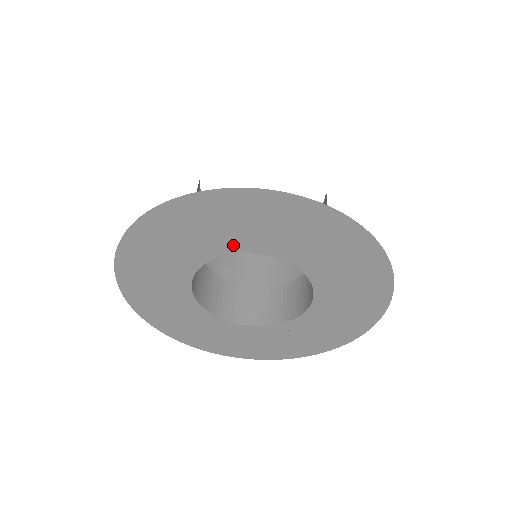
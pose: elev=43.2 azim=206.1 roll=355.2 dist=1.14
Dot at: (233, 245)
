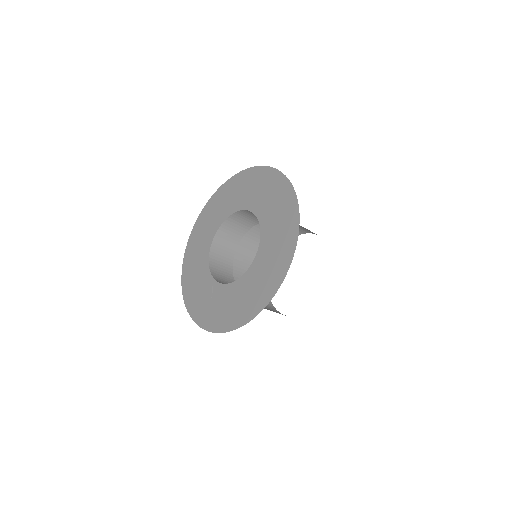
Dot at: (257, 207)
